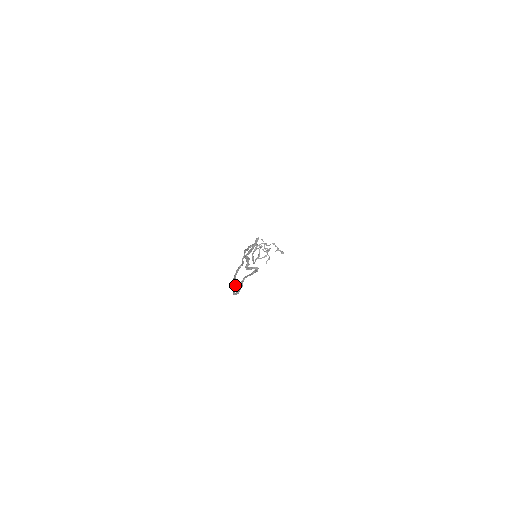
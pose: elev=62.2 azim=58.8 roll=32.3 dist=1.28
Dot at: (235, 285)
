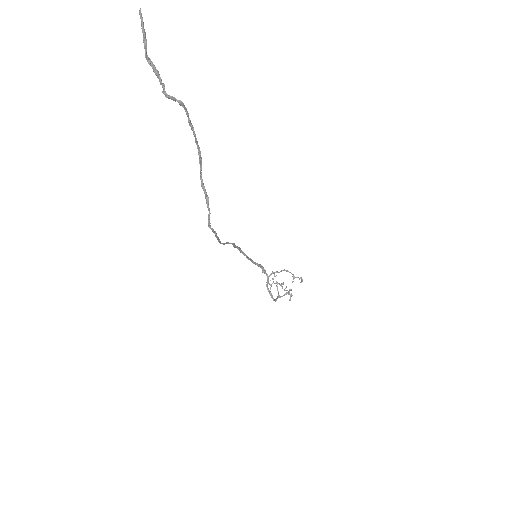
Dot at: (219, 239)
